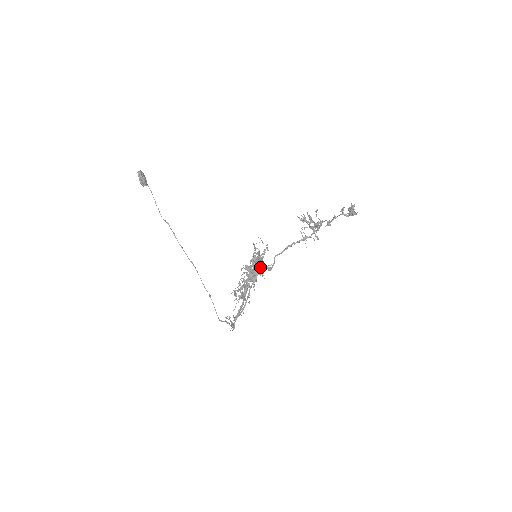
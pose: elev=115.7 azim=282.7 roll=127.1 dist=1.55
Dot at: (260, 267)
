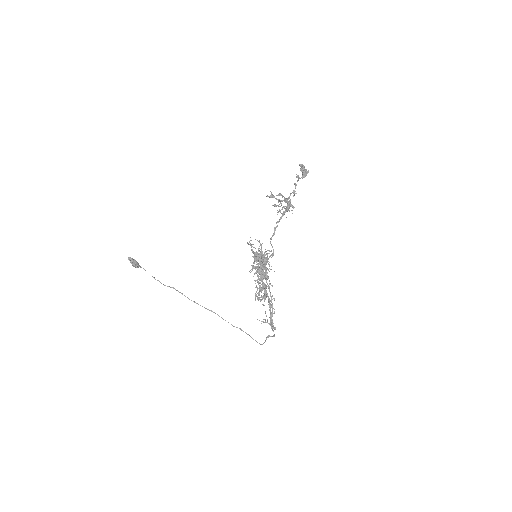
Dot at: (264, 258)
